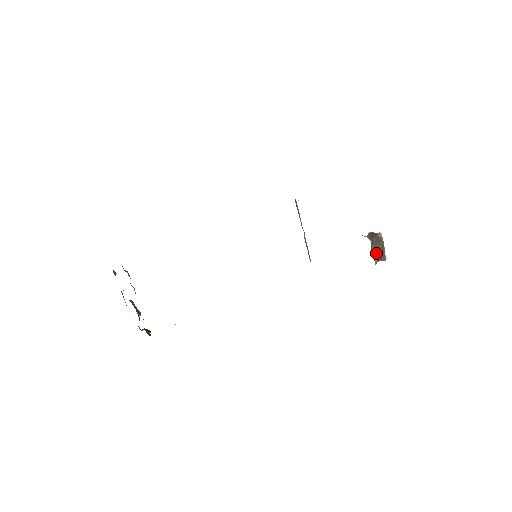
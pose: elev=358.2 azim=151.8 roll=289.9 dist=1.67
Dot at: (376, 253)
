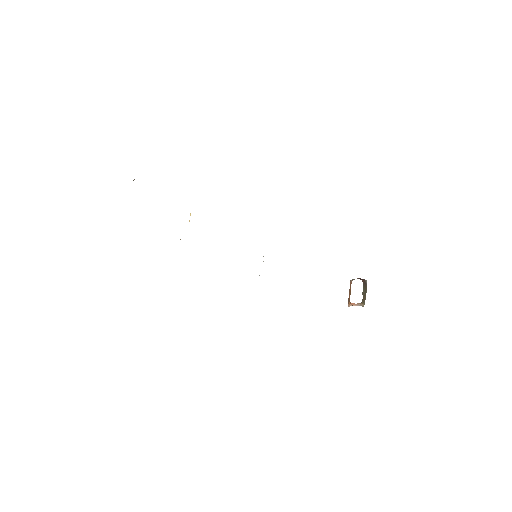
Dot at: (362, 294)
